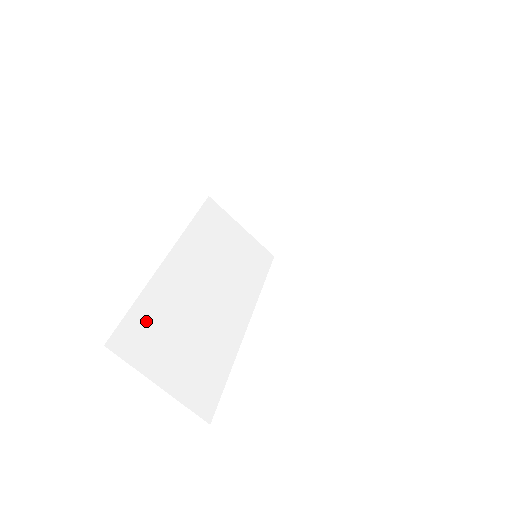
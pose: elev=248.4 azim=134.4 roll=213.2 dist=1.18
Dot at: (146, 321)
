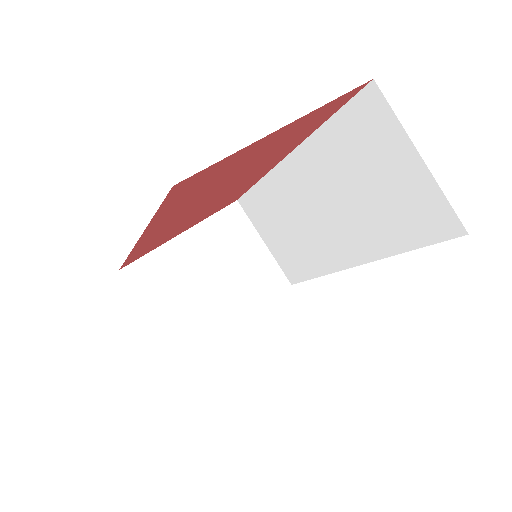
Dot at: occluded
